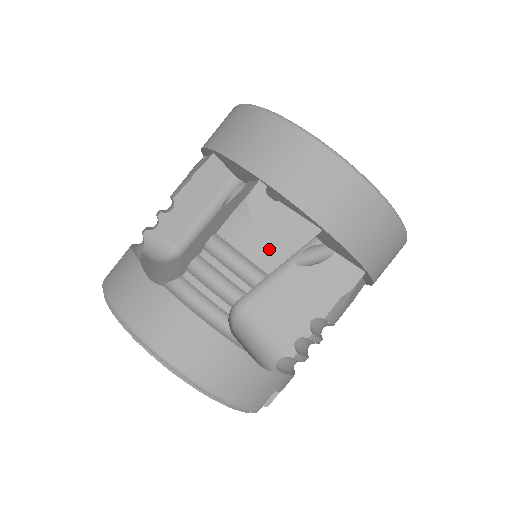
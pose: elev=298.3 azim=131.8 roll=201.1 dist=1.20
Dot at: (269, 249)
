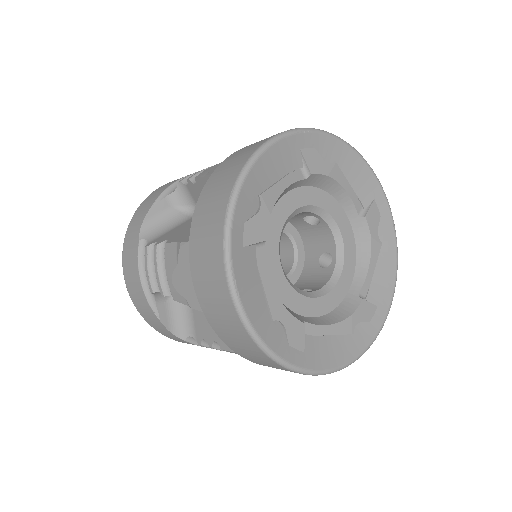
Dot at: (178, 288)
